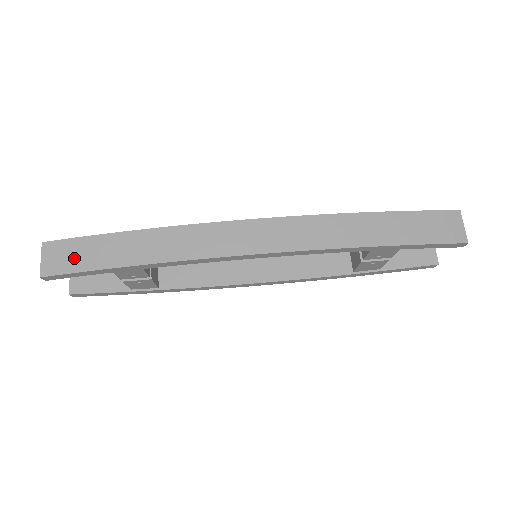
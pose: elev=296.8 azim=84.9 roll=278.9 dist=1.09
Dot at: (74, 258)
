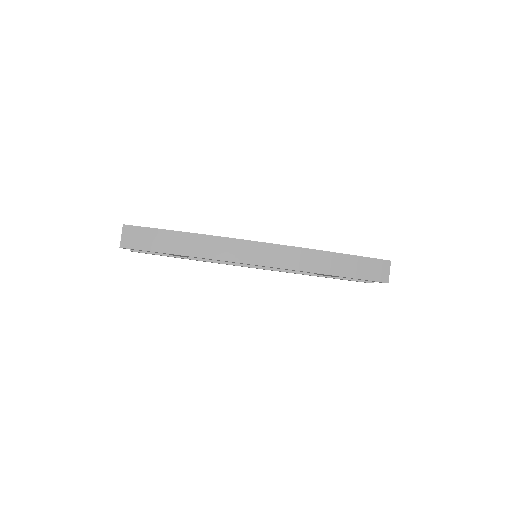
Dot at: (143, 241)
